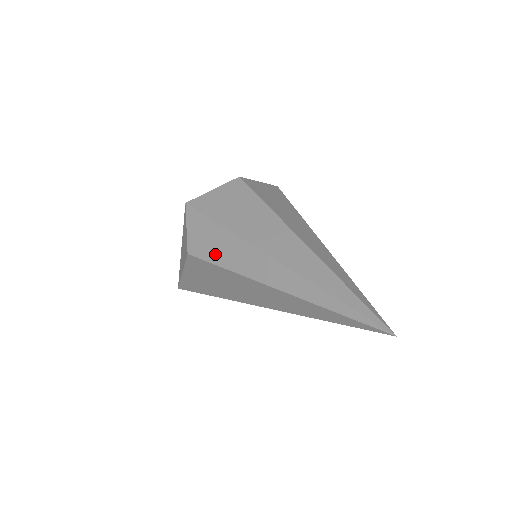
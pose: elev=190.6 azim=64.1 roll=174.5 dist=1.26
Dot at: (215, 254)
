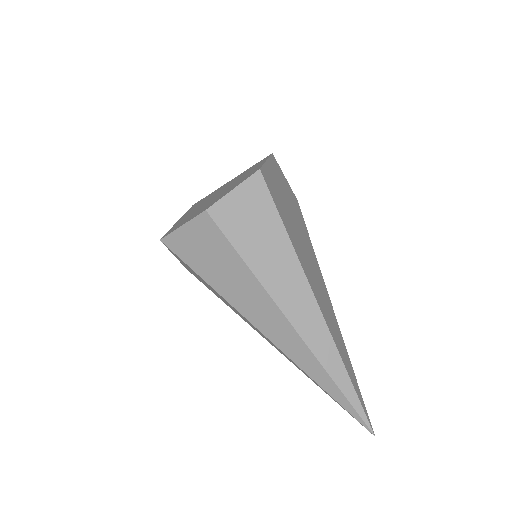
Dot at: (213, 292)
